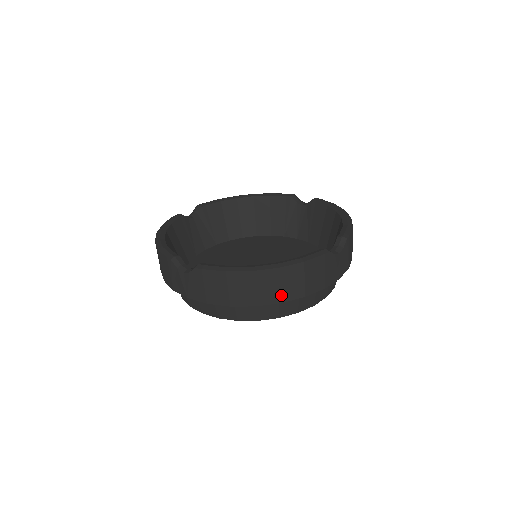
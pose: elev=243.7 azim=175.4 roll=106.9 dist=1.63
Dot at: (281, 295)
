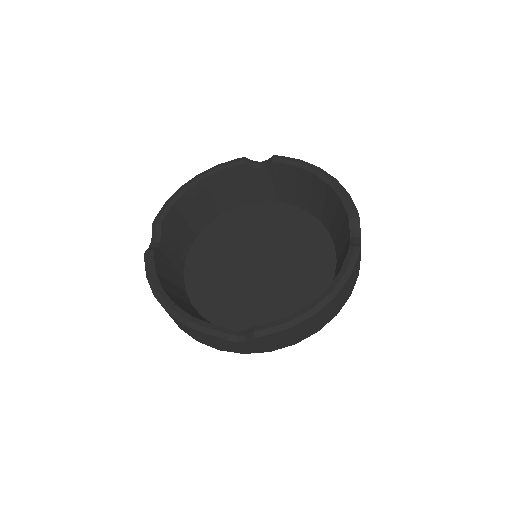
Dot at: (337, 311)
